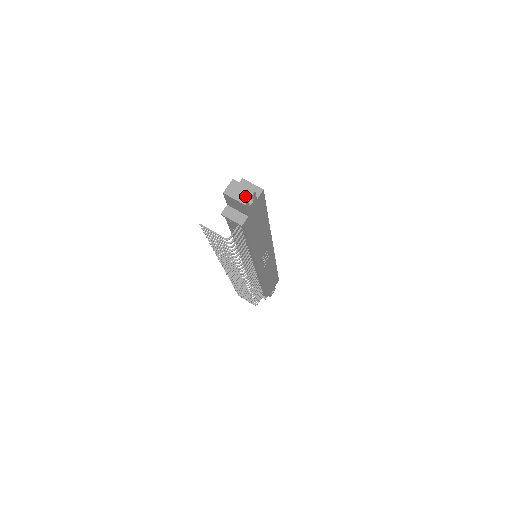
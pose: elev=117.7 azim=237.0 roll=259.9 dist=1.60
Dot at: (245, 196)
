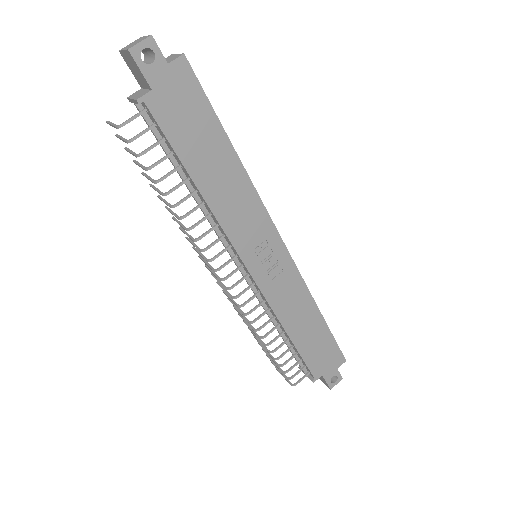
Dot at: (136, 43)
